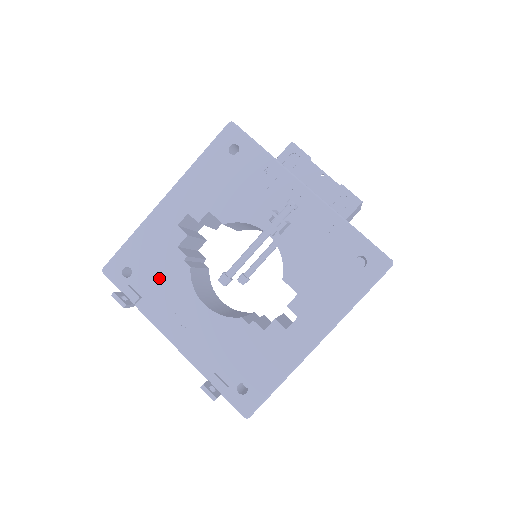
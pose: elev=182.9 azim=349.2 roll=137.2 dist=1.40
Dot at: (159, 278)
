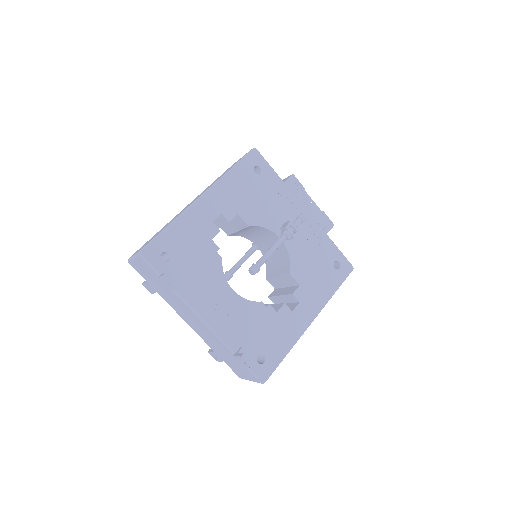
Dot at: (195, 265)
